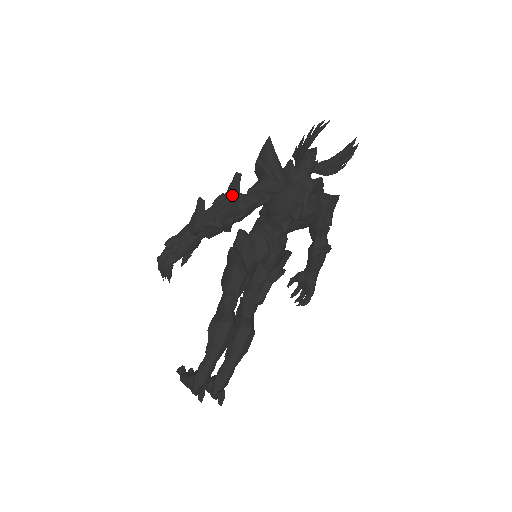
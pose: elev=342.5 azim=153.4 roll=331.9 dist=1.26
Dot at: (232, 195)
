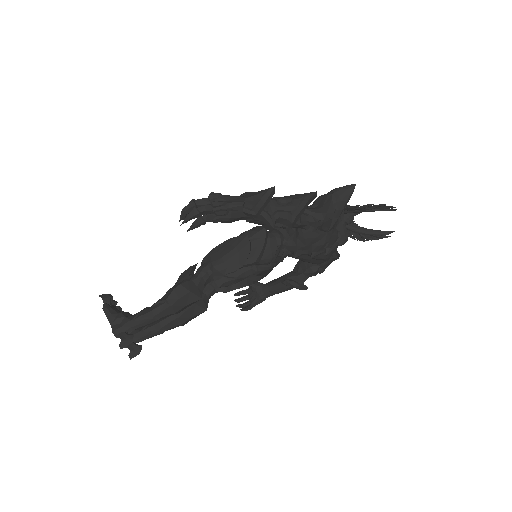
Dot at: (300, 208)
